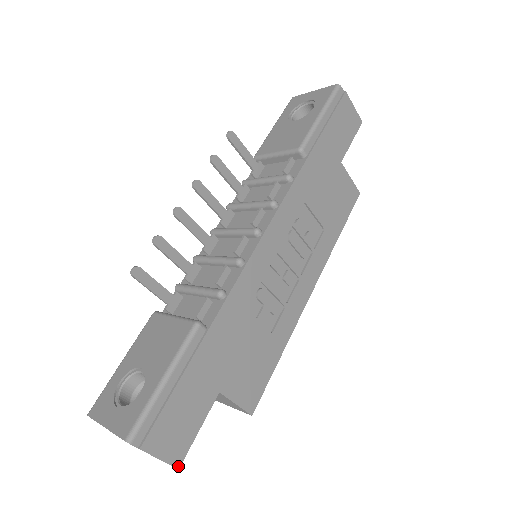
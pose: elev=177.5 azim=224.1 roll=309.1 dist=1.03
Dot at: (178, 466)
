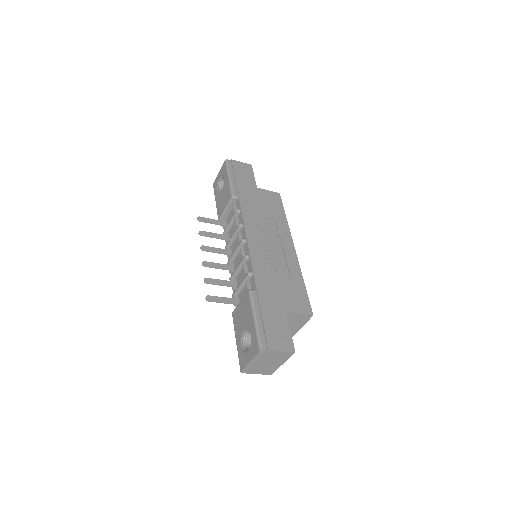
Dot at: (294, 351)
